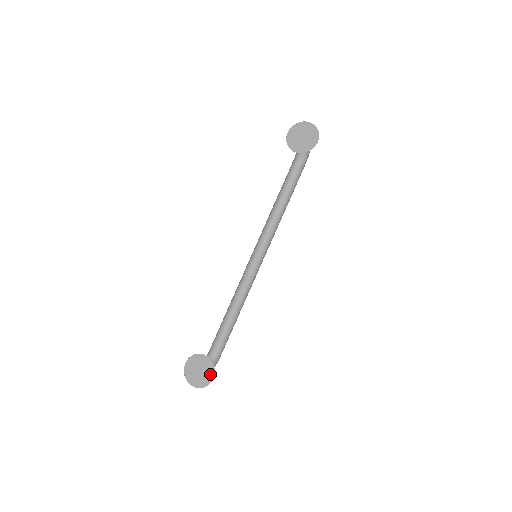
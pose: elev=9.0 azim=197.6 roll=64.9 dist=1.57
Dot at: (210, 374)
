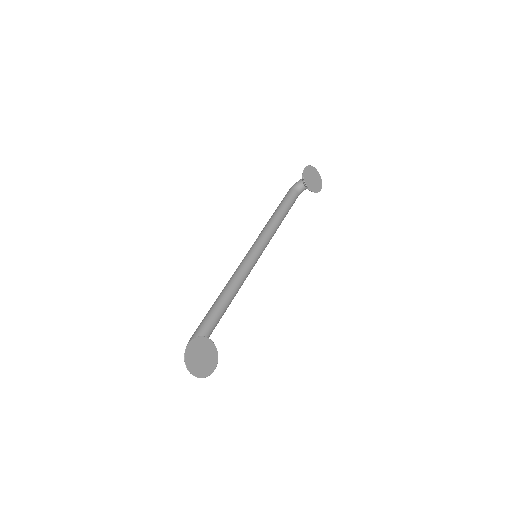
Dot at: (213, 363)
